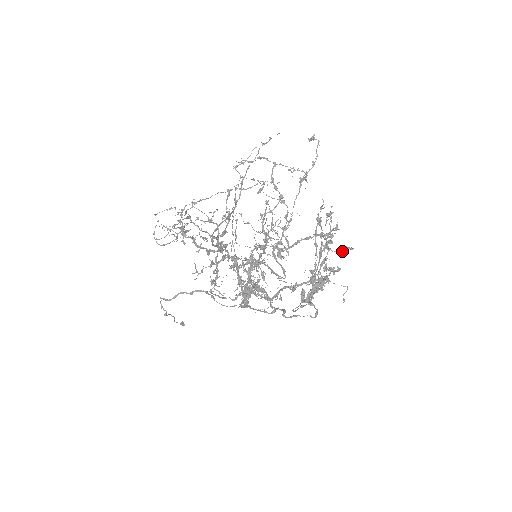
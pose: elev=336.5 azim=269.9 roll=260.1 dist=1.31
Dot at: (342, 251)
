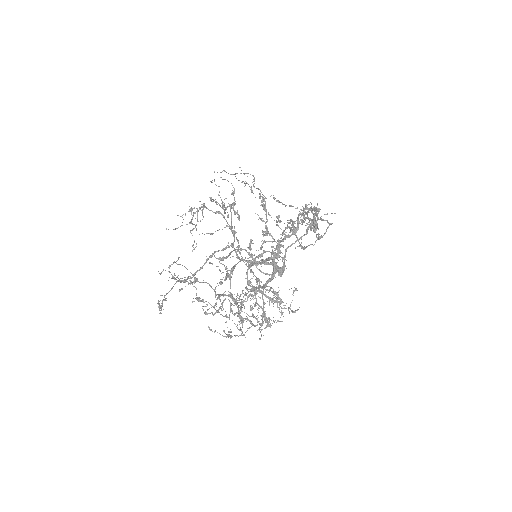
Dot at: (306, 205)
